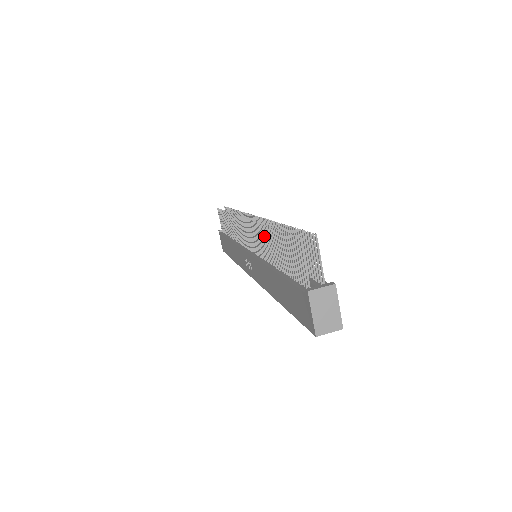
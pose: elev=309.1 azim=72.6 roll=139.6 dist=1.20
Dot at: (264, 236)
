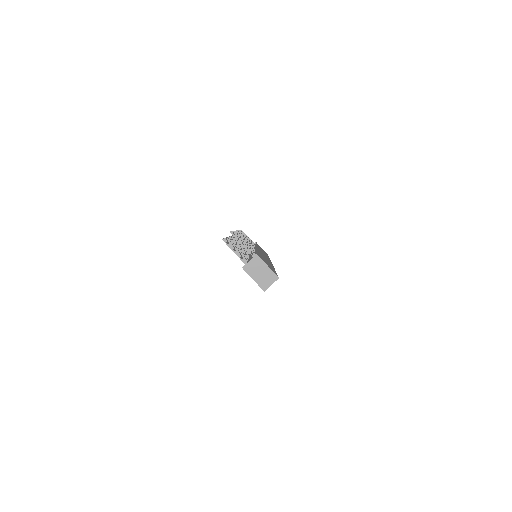
Dot at: occluded
